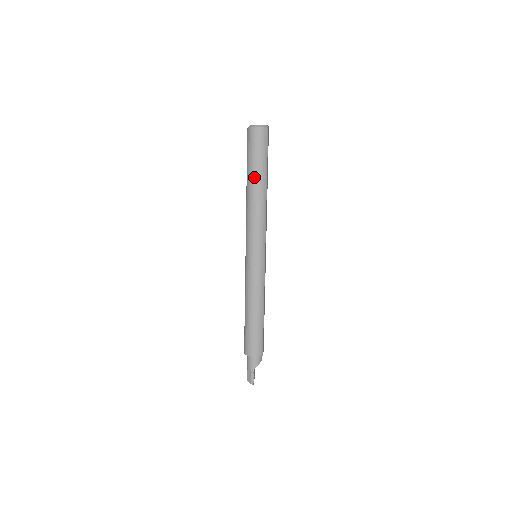
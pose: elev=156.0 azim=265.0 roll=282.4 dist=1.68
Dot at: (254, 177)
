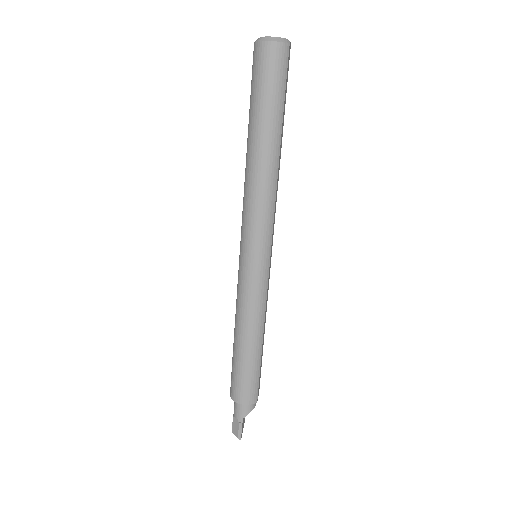
Dot at: (260, 129)
